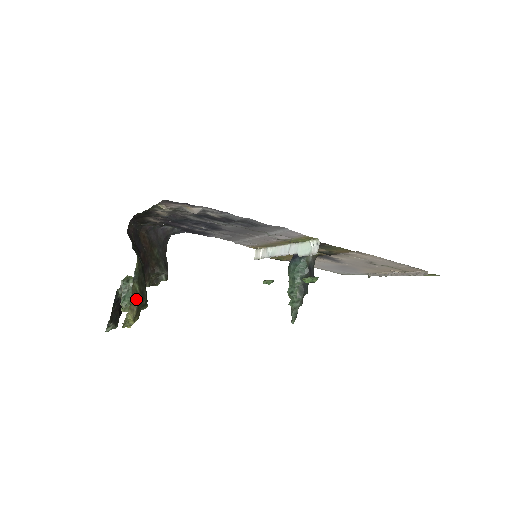
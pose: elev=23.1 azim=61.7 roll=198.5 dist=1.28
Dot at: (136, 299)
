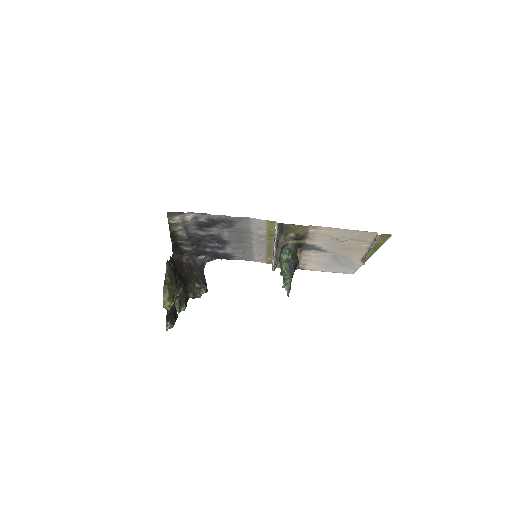
Dot at: (167, 285)
